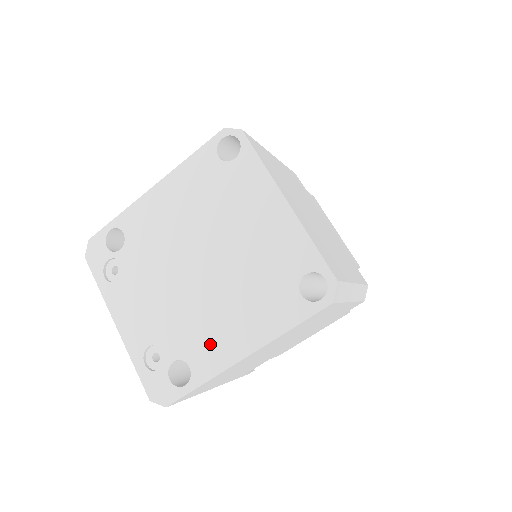
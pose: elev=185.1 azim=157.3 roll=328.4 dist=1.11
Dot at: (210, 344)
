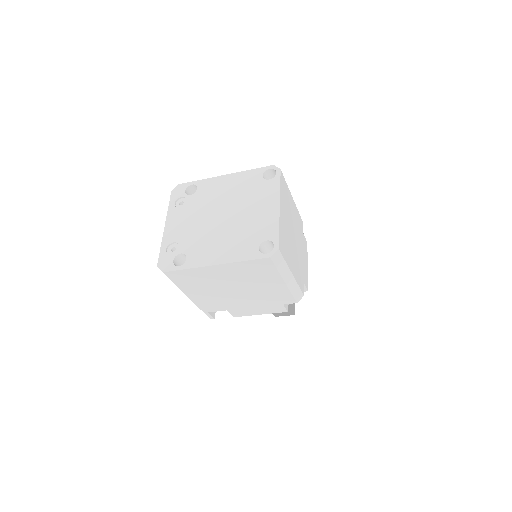
Dot at: (203, 253)
